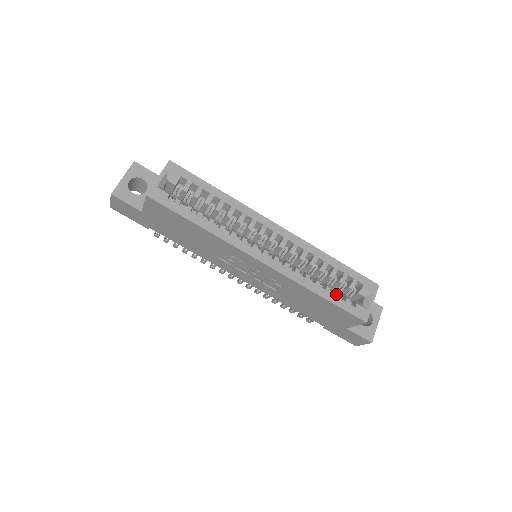
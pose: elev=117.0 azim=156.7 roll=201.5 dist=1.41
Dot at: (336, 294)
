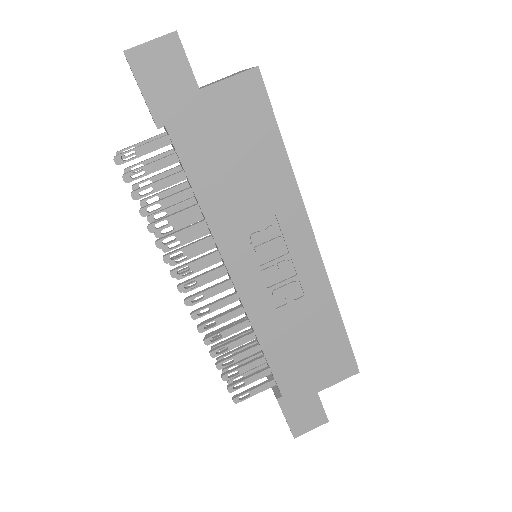
Dot at: occluded
